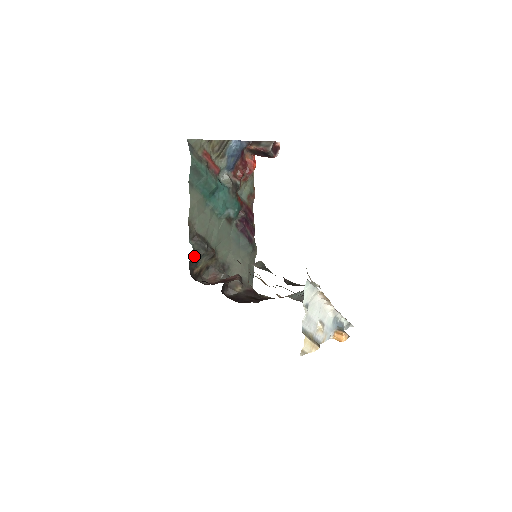
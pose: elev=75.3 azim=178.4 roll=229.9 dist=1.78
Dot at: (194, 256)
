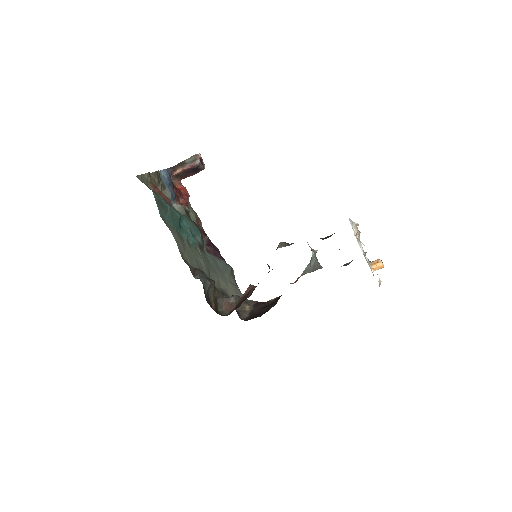
Dot at: (204, 291)
